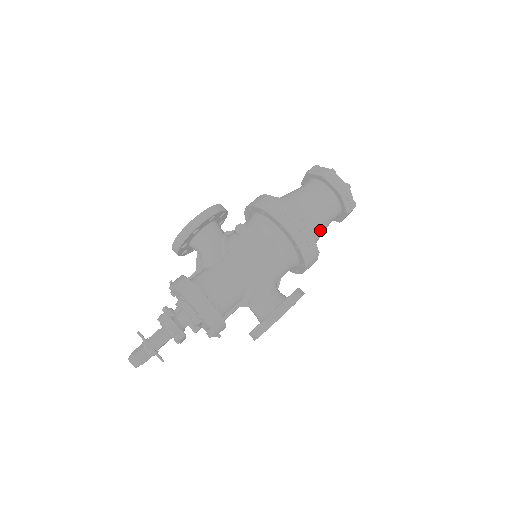
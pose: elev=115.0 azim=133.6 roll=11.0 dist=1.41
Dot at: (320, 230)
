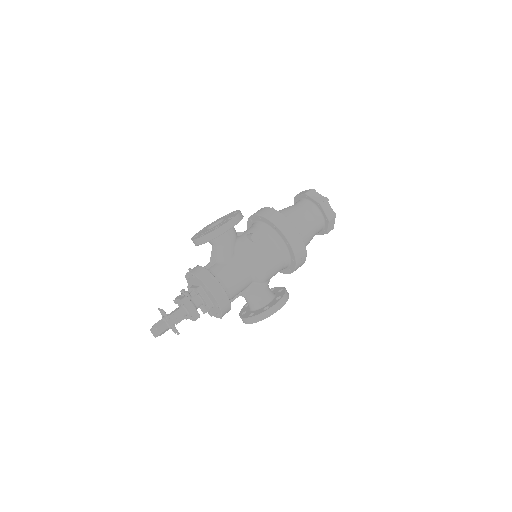
Dot at: occluded
